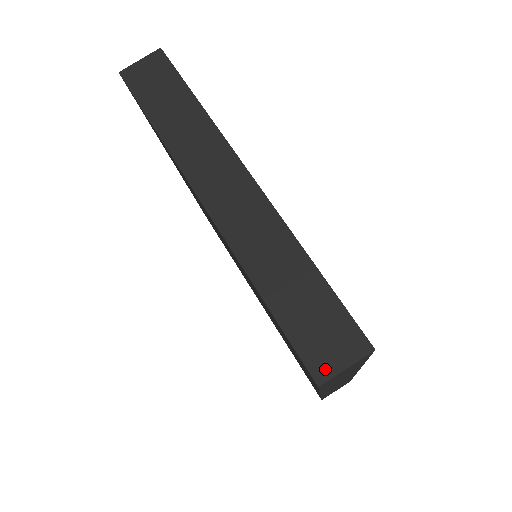
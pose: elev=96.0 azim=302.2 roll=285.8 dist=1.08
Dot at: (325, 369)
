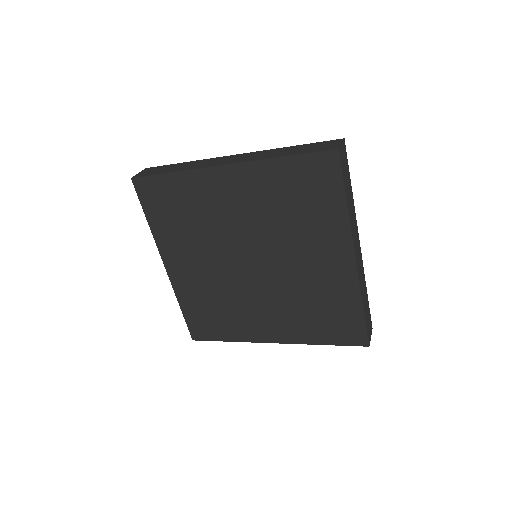
Dot at: (334, 147)
